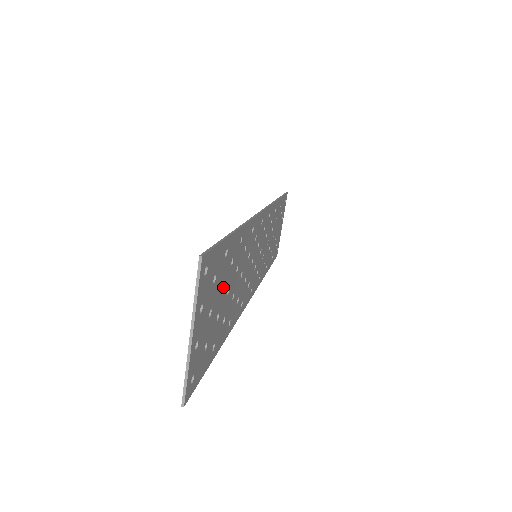
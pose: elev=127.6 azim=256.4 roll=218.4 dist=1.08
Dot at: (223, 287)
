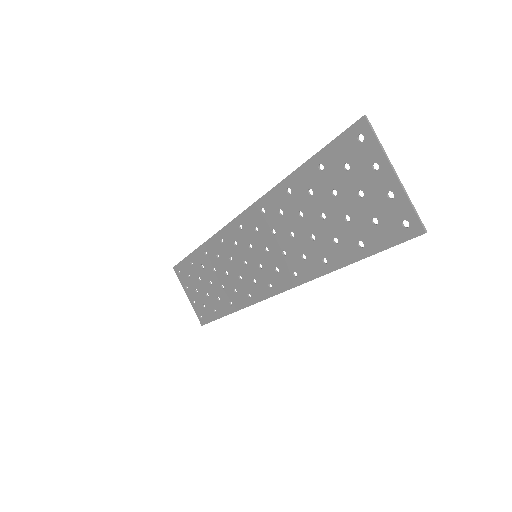
Dot at: (332, 198)
